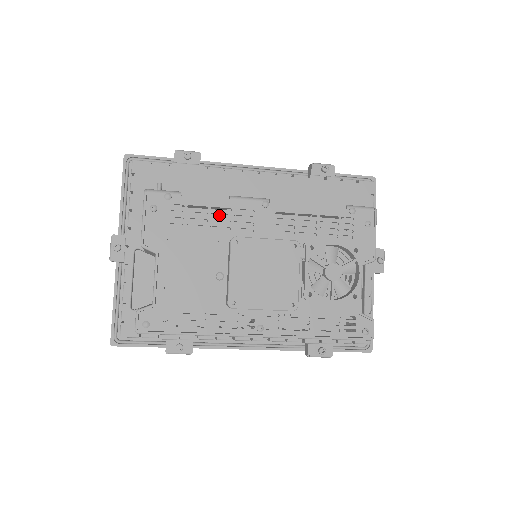
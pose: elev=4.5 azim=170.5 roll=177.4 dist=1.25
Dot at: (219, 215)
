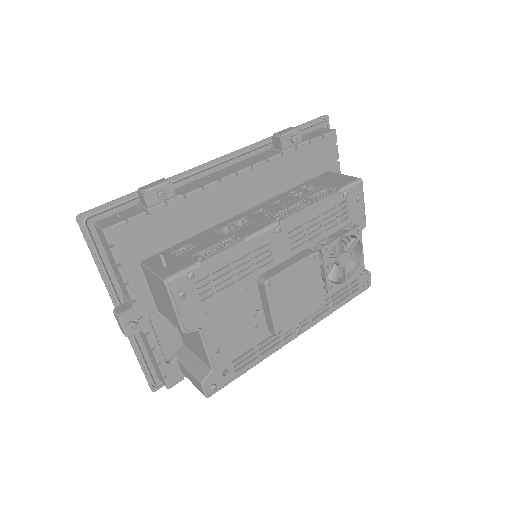
Dot at: occluded
